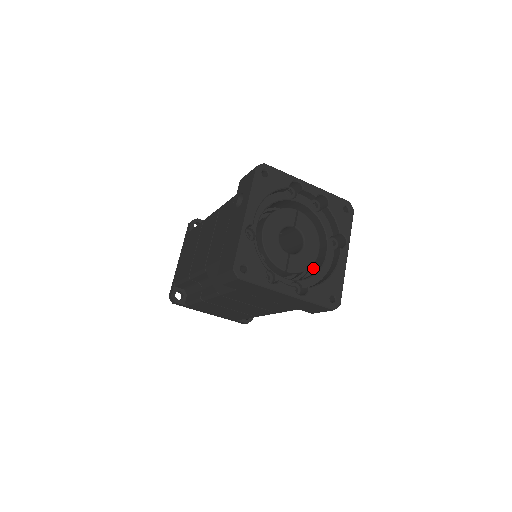
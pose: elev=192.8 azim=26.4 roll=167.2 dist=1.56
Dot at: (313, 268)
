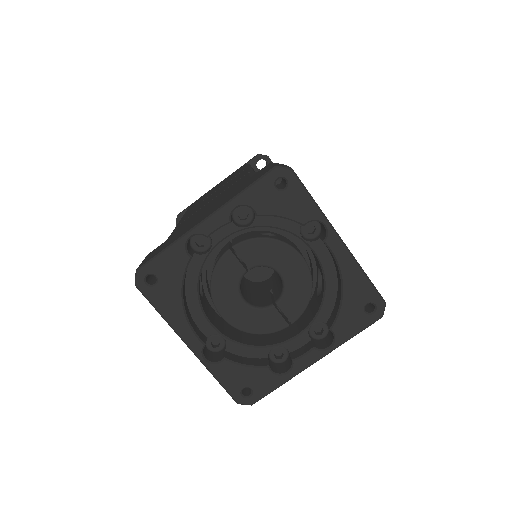
Dot at: (318, 268)
